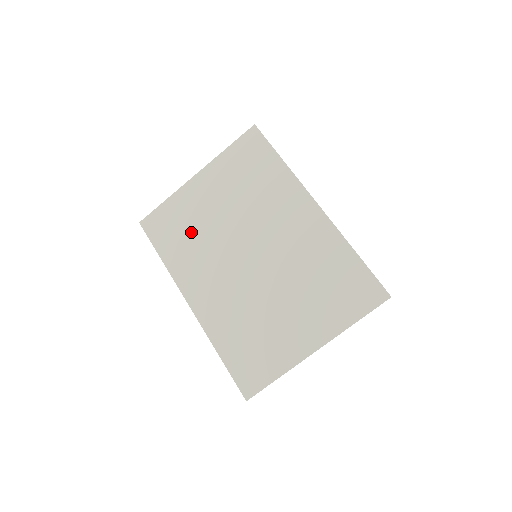
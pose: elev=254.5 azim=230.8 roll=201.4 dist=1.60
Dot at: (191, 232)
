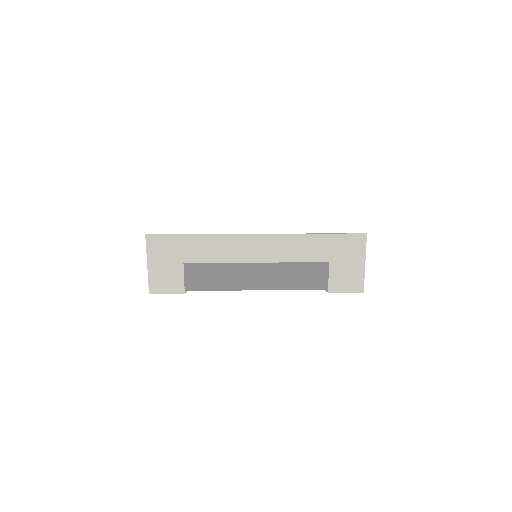
Dot at: occluded
